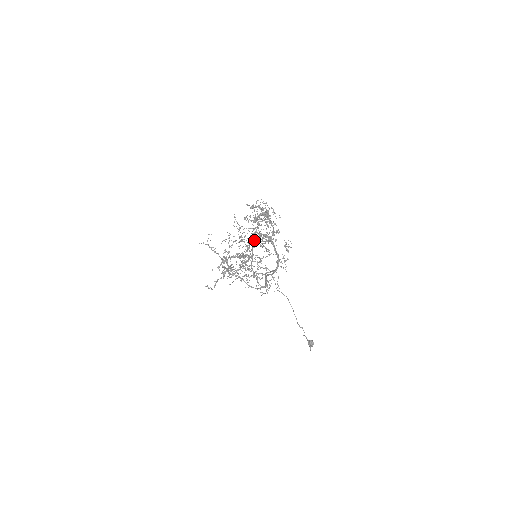
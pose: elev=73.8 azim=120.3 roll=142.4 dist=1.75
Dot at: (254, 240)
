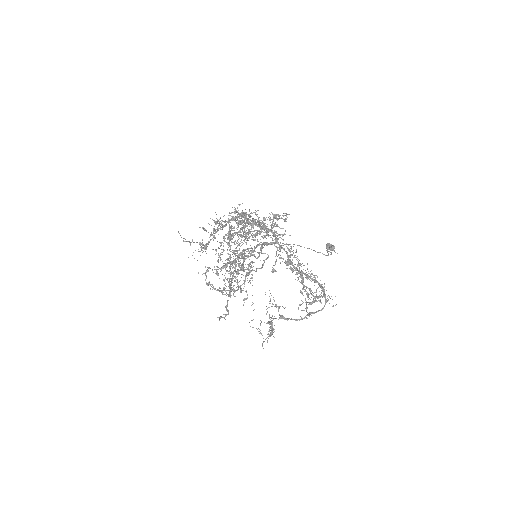
Dot at: (300, 277)
